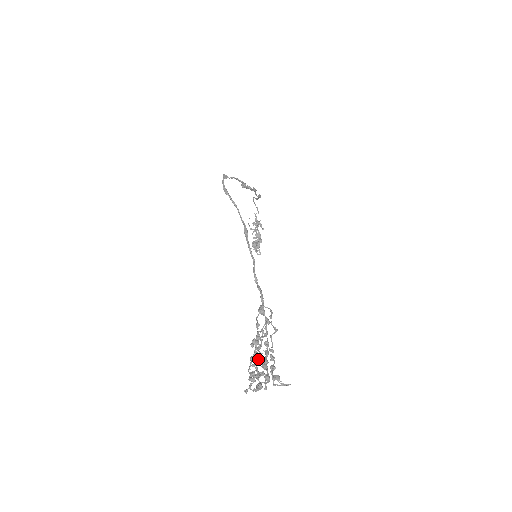
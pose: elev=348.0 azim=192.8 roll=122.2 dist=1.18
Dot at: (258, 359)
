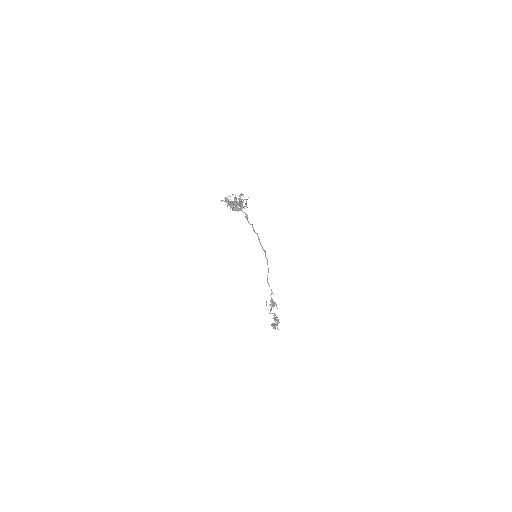
Dot at: (235, 210)
